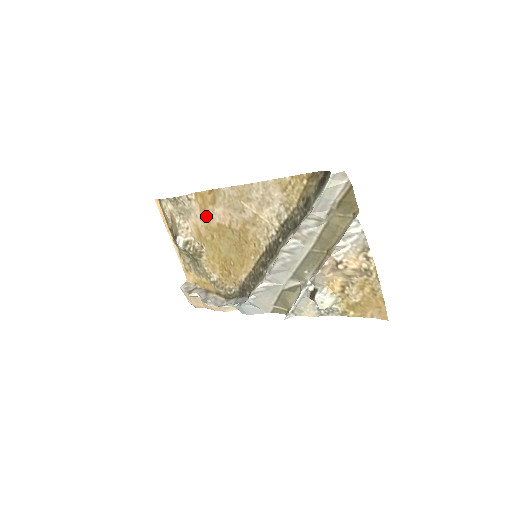
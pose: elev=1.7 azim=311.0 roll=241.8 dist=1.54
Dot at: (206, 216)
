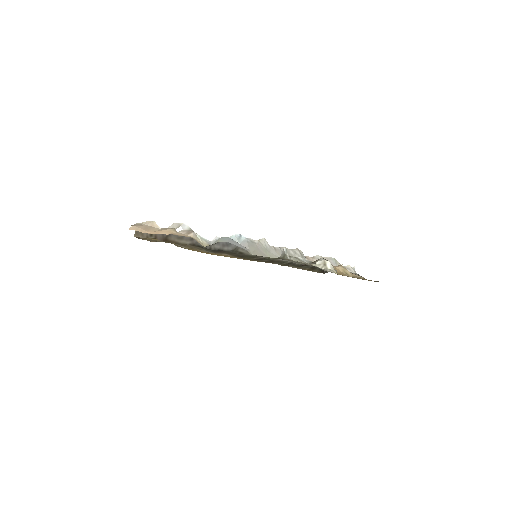
Dot at: occluded
